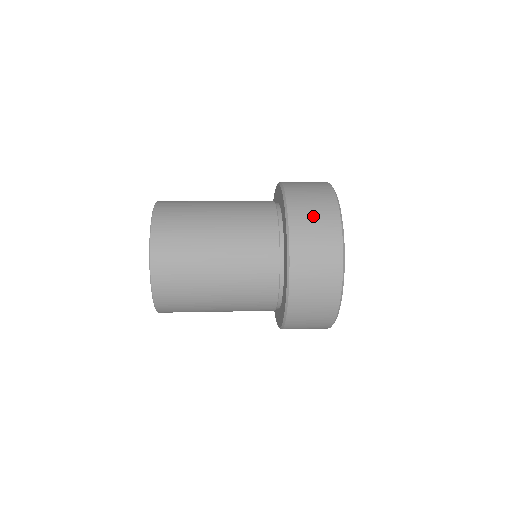
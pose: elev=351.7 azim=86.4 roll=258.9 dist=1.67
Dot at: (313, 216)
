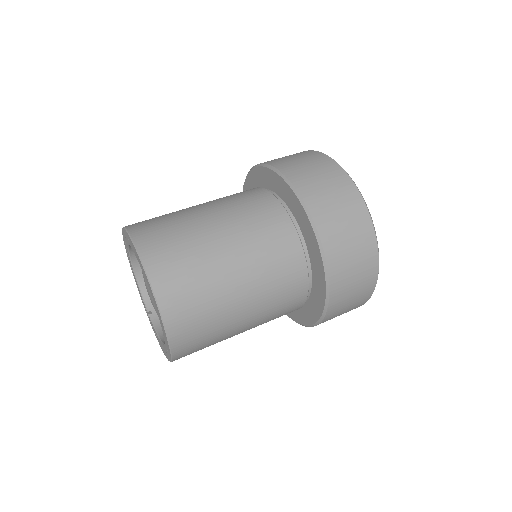
Dot at: (305, 164)
